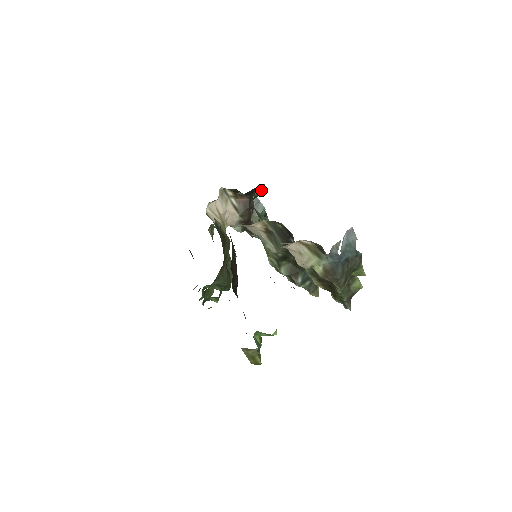
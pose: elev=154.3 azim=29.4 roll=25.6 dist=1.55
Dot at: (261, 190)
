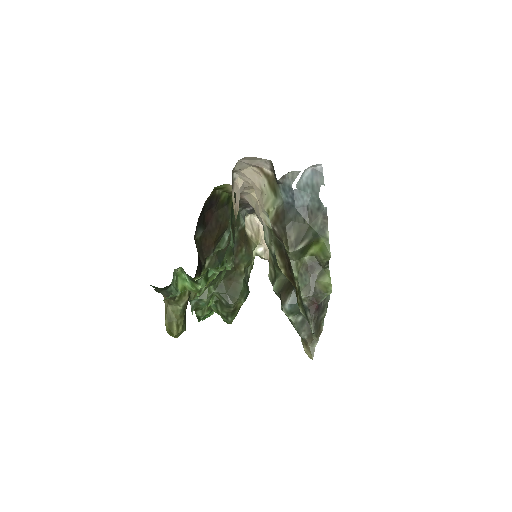
Dot at: occluded
